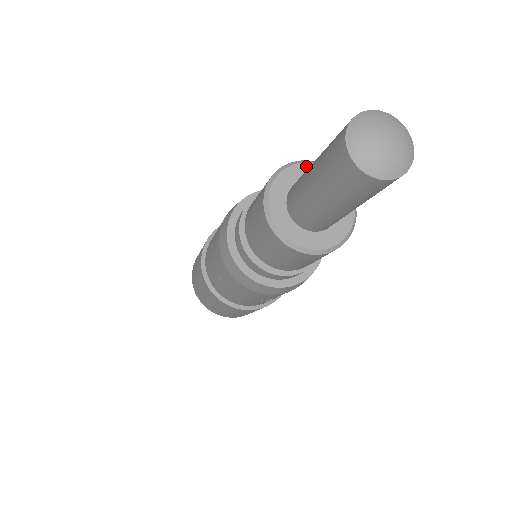
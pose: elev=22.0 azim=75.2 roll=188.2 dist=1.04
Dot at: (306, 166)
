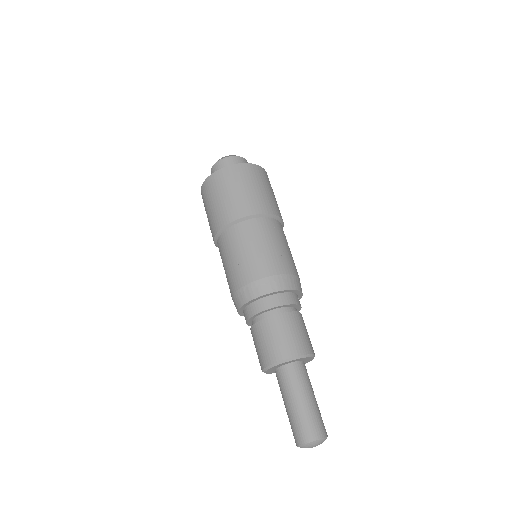
Dot at: (293, 360)
